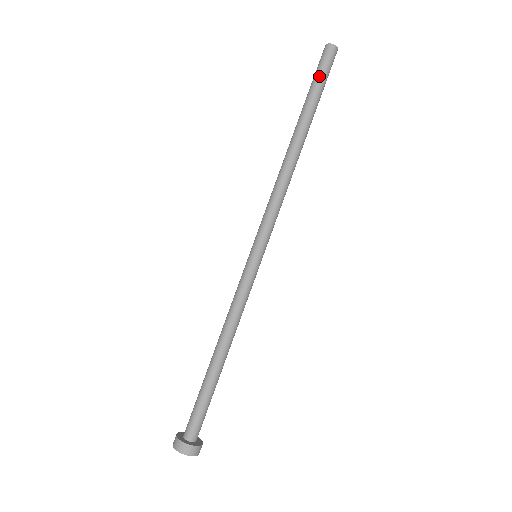
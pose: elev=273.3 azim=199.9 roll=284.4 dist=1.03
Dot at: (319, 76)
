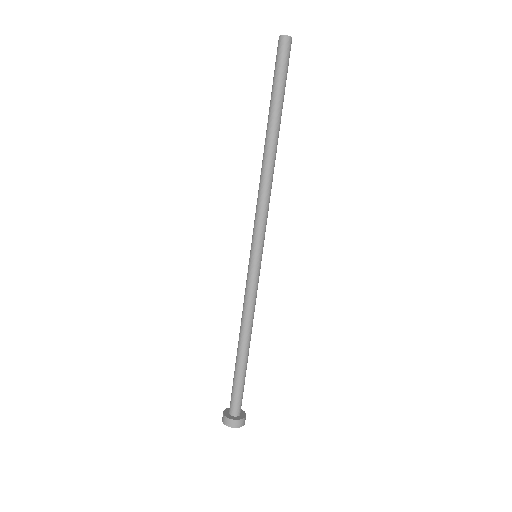
Dot at: (283, 73)
